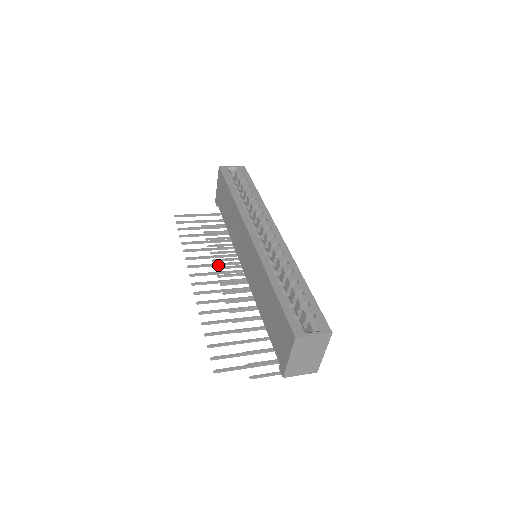
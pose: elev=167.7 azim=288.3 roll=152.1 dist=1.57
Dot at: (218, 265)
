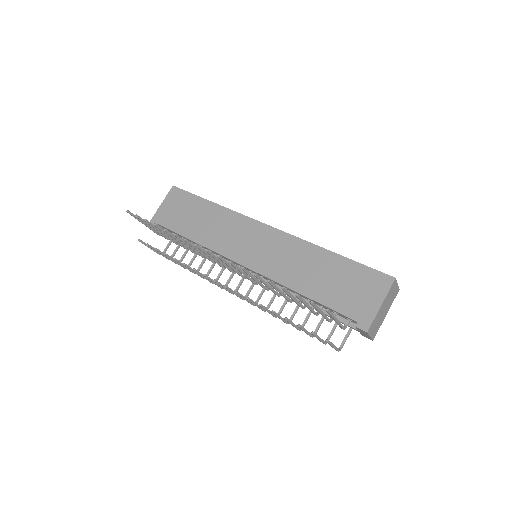
Dot at: (213, 259)
